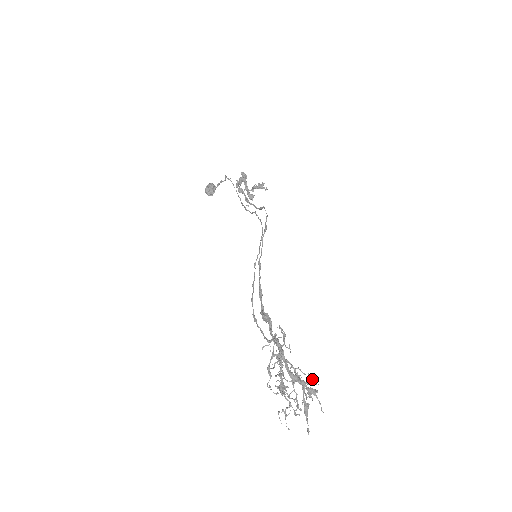
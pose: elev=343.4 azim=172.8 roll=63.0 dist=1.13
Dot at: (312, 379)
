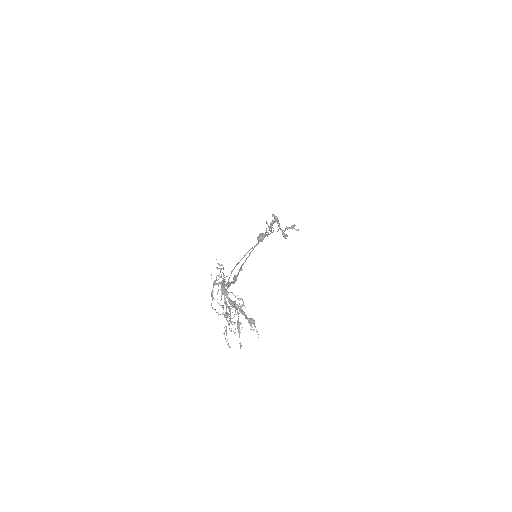
Dot at: (243, 303)
